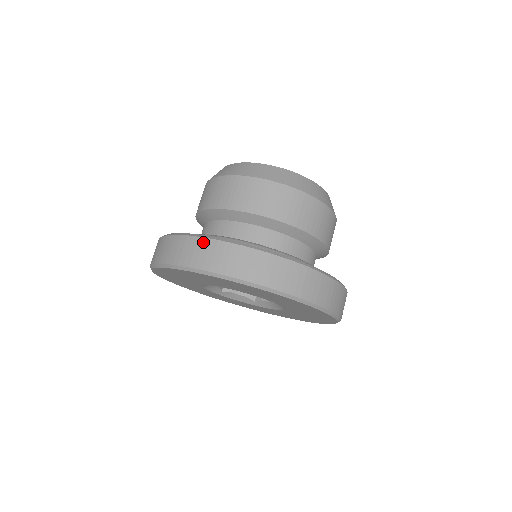
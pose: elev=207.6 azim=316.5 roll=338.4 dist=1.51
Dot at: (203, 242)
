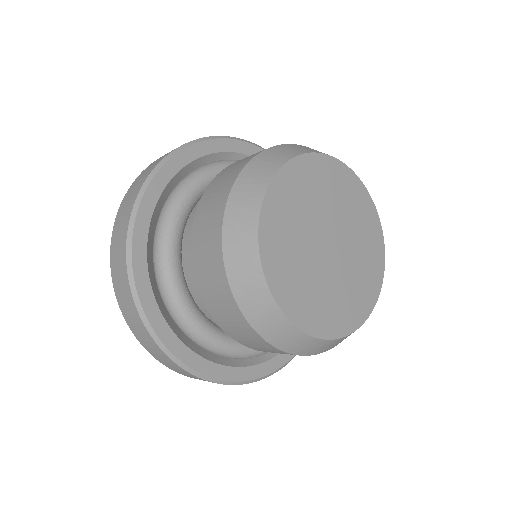
Dot at: (147, 334)
